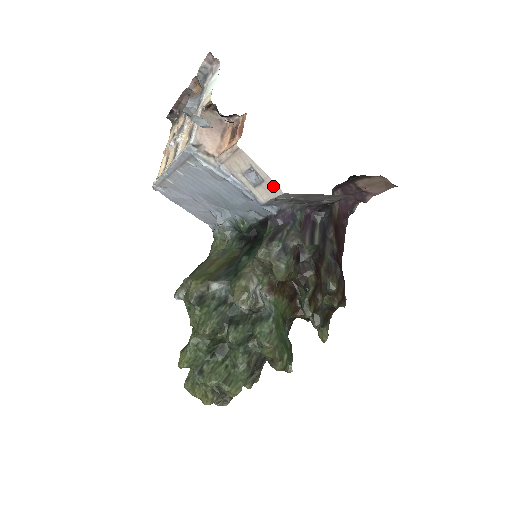
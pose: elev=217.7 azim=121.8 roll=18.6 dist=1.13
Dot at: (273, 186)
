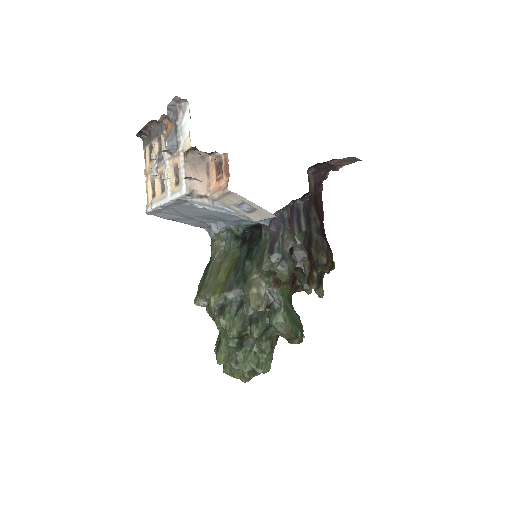
Dot at: (265, 212)
